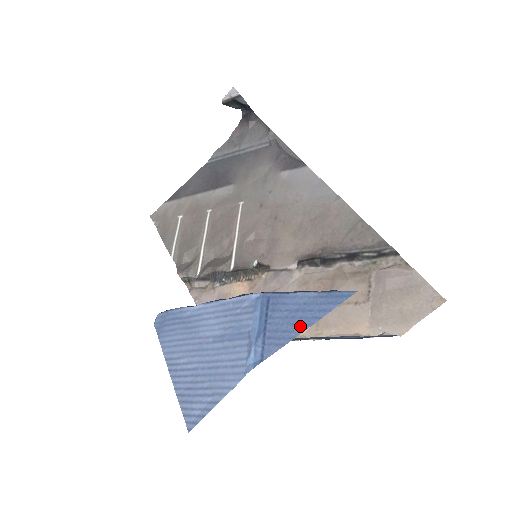
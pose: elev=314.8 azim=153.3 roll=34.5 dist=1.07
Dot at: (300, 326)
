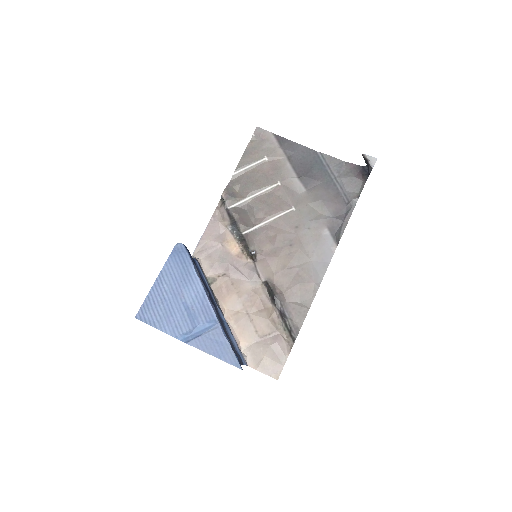
Dot at: (212, 352)
